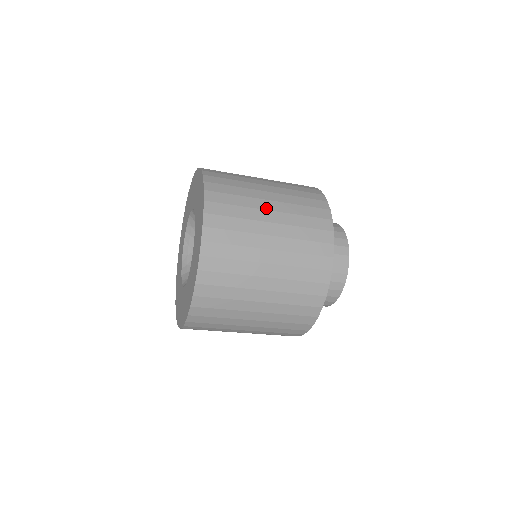
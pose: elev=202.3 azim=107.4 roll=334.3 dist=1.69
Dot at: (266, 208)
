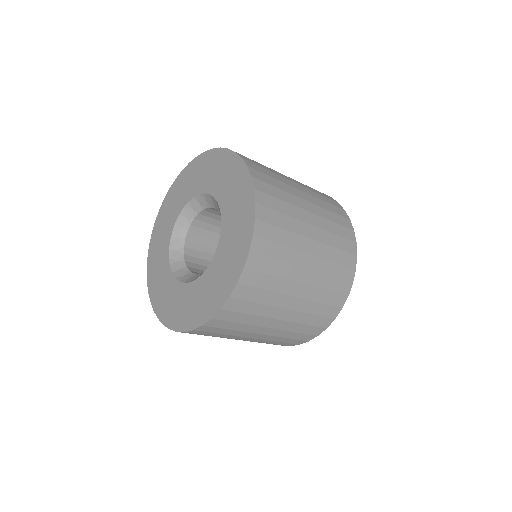
Dot at: (301, 197)
